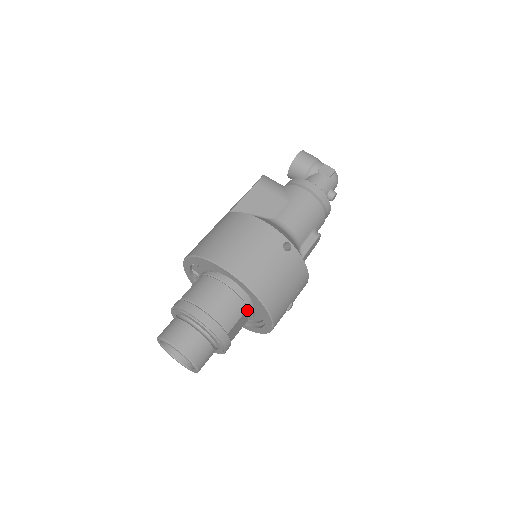
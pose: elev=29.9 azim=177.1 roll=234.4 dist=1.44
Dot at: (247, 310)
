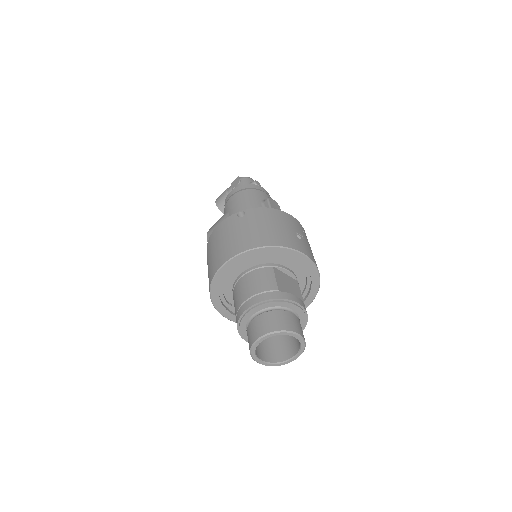
Dot at: (276, 270)
